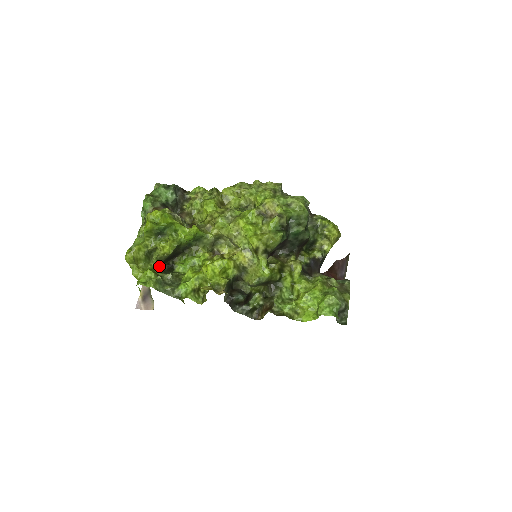
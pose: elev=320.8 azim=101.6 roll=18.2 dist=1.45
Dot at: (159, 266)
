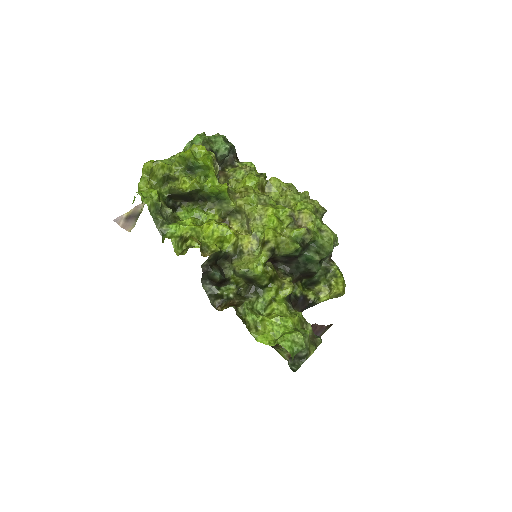
Dot at: (167, 196)
